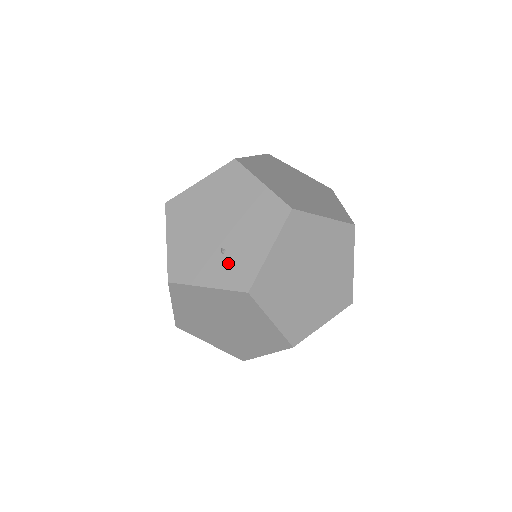
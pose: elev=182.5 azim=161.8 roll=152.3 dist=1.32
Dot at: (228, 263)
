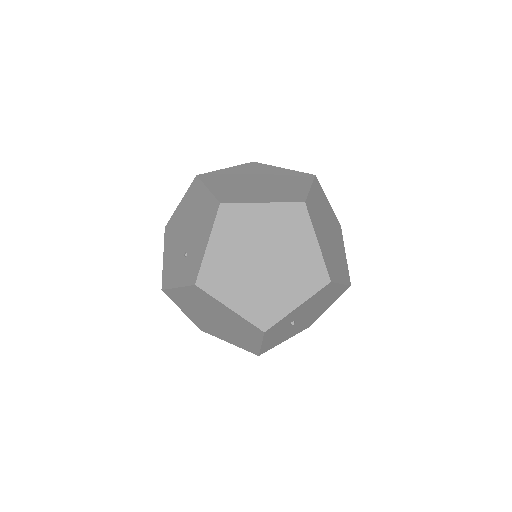
Dot at: (187, 263)
